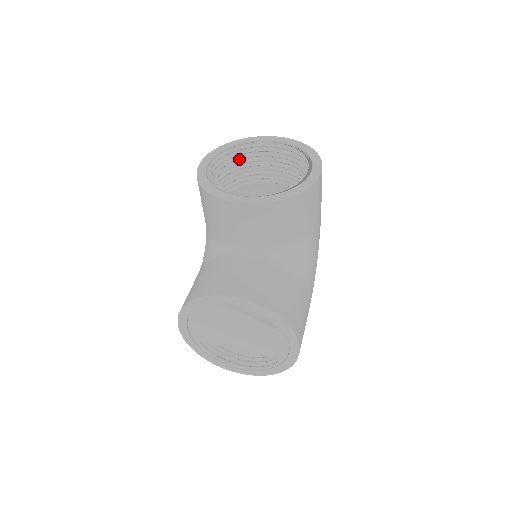
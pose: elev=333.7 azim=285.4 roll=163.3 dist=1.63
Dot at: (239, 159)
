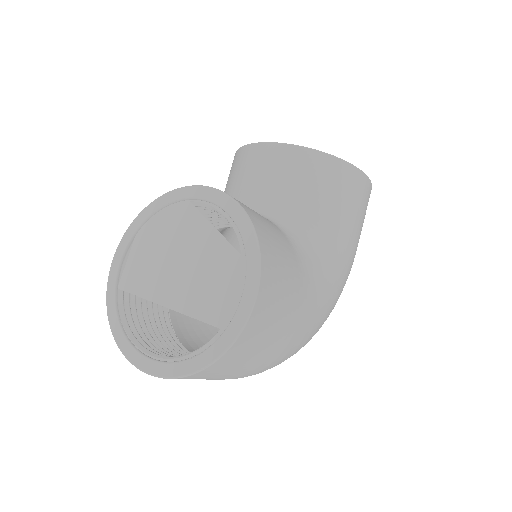
Dot at: occluded
